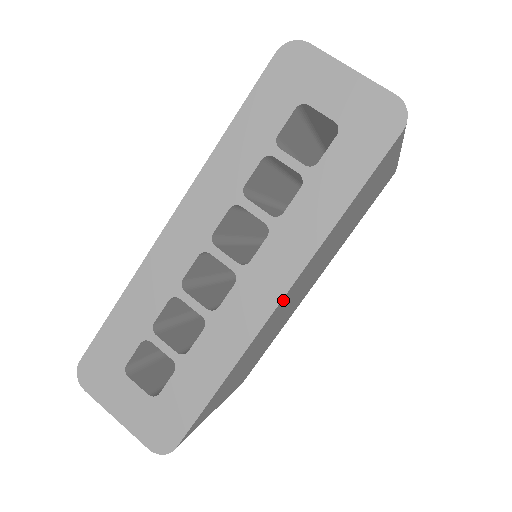
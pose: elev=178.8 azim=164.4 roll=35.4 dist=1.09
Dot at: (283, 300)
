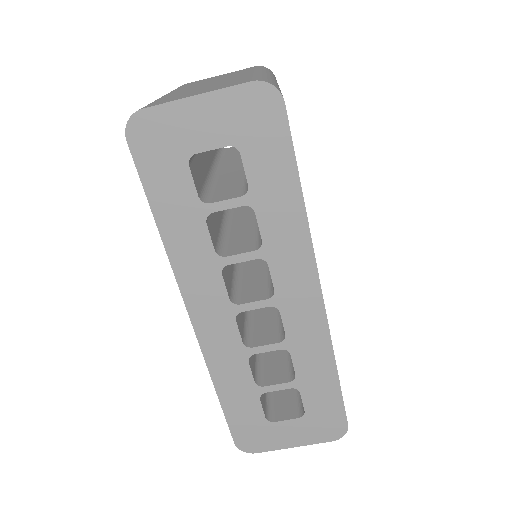
Dot at: occluded
